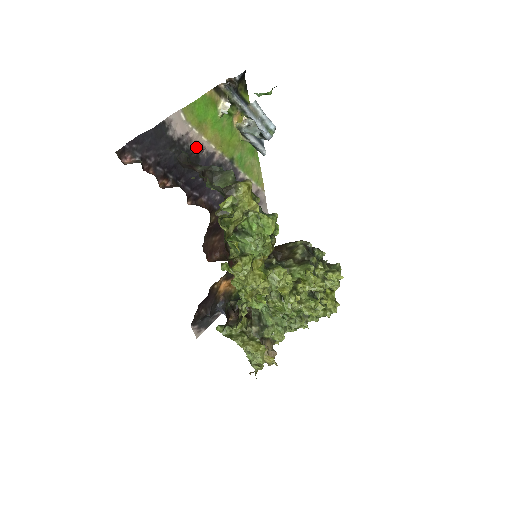
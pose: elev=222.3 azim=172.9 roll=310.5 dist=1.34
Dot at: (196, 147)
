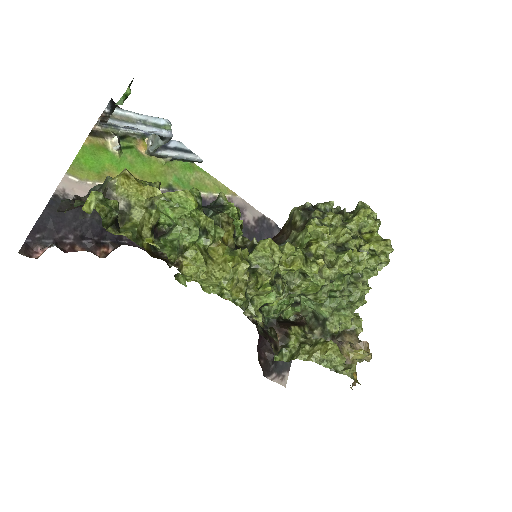
Dot at: occluded
